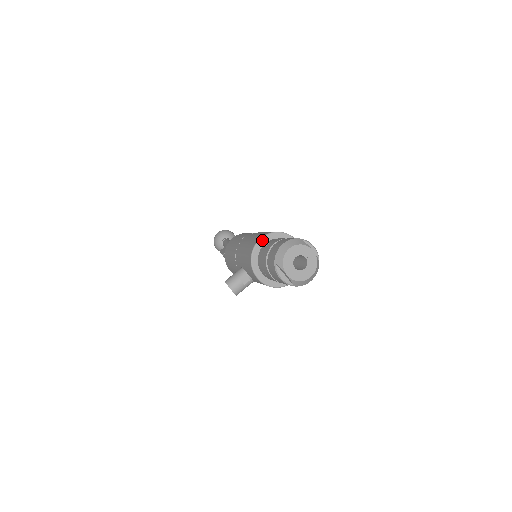
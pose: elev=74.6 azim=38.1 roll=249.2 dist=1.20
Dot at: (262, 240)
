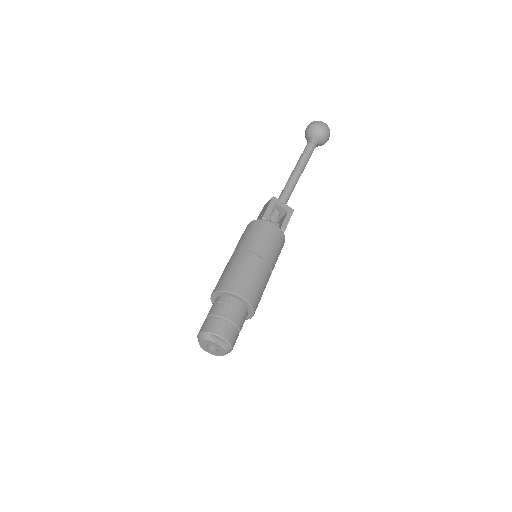
Dot at: (214, 295)
